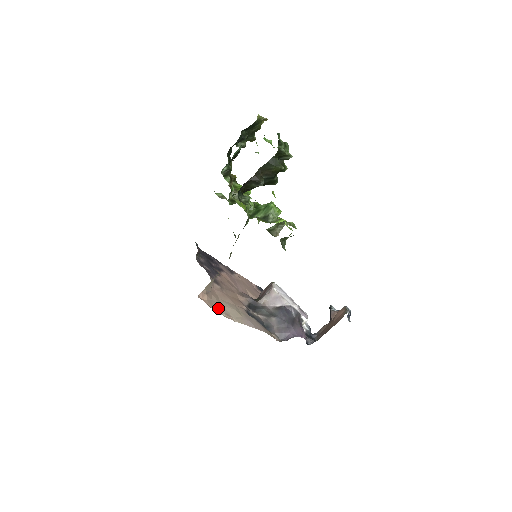
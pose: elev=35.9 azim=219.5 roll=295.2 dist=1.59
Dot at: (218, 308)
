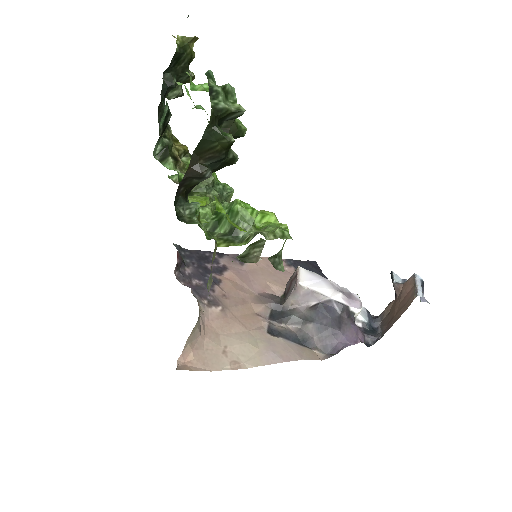
Dot at: (217, 359)
